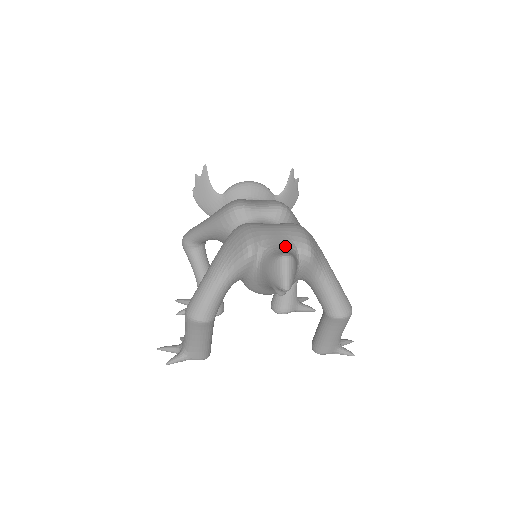
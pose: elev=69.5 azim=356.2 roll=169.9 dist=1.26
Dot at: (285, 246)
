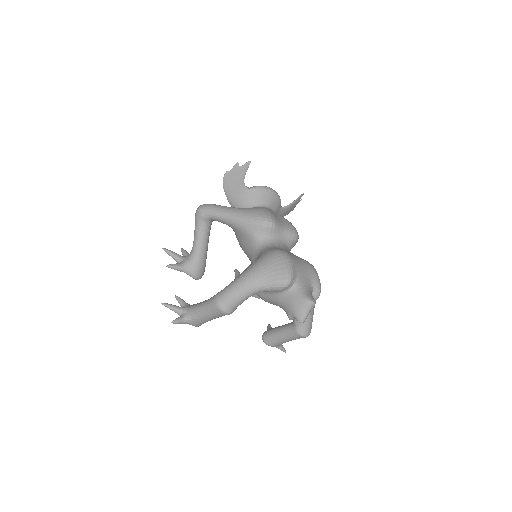
Dot at: (309, 288)
